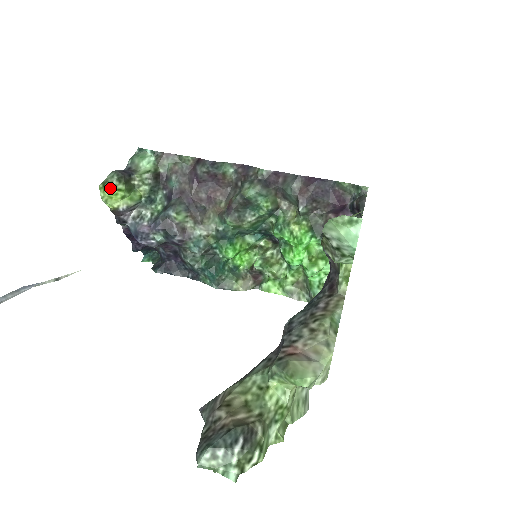
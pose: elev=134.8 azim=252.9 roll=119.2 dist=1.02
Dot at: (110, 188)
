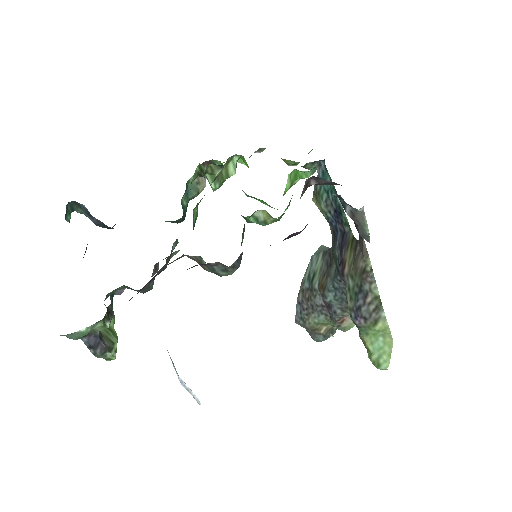
Dot at: occluded
